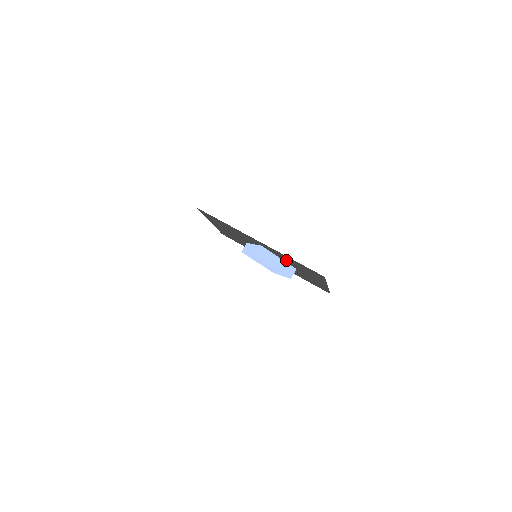
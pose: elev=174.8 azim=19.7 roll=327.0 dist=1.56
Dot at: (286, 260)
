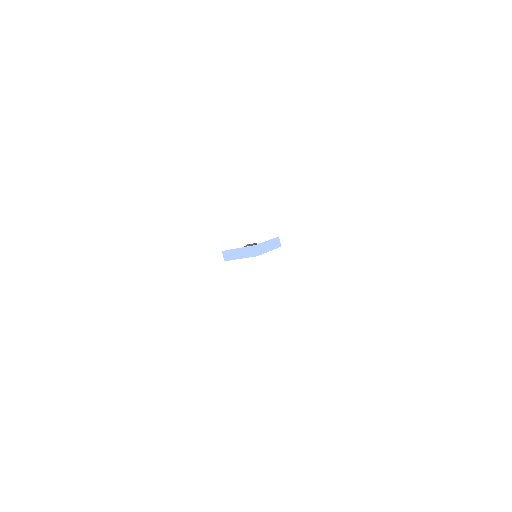
Dot at: occluded
